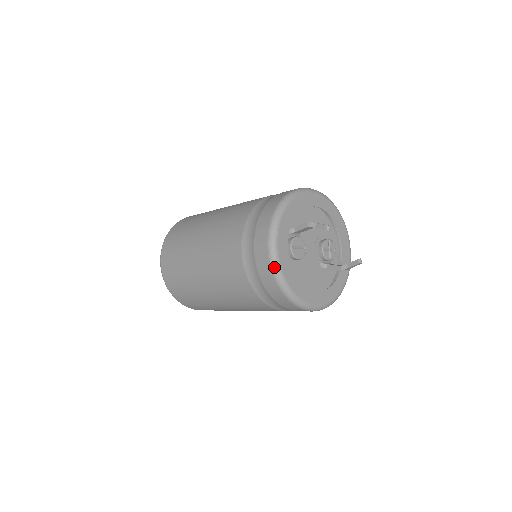
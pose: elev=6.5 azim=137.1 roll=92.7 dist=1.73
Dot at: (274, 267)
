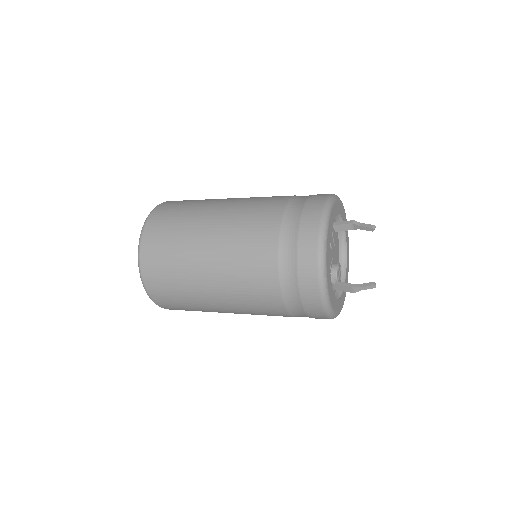
Dot at: (324, 223)
